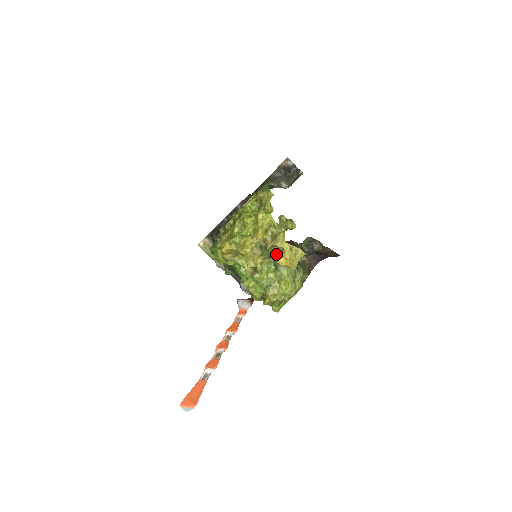
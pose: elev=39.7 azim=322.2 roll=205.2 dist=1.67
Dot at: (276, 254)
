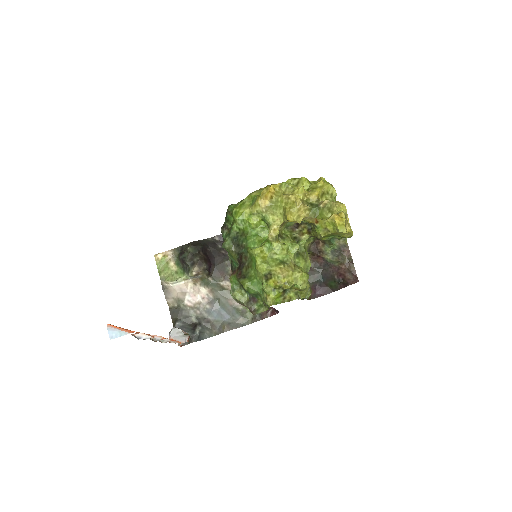
Dot at: (324, 218)
